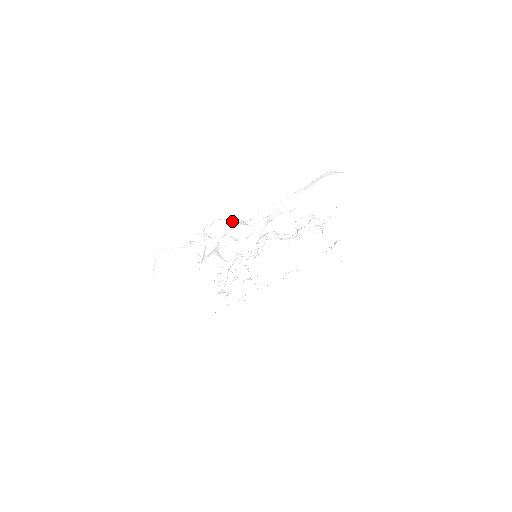
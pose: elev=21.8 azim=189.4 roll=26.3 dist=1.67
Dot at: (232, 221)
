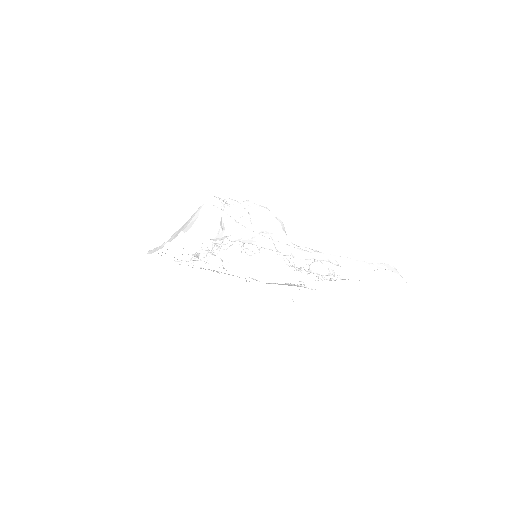
Dot at: (280, 224)
